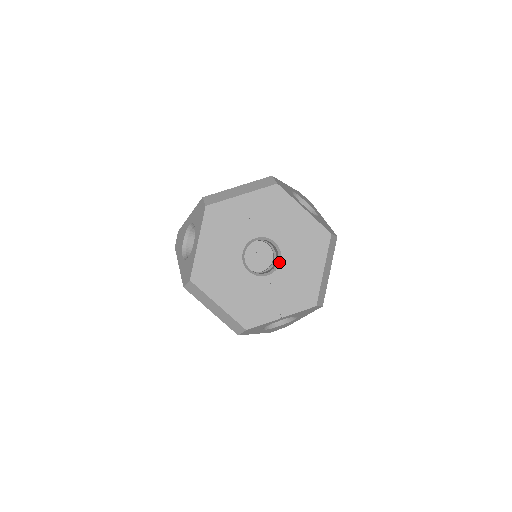
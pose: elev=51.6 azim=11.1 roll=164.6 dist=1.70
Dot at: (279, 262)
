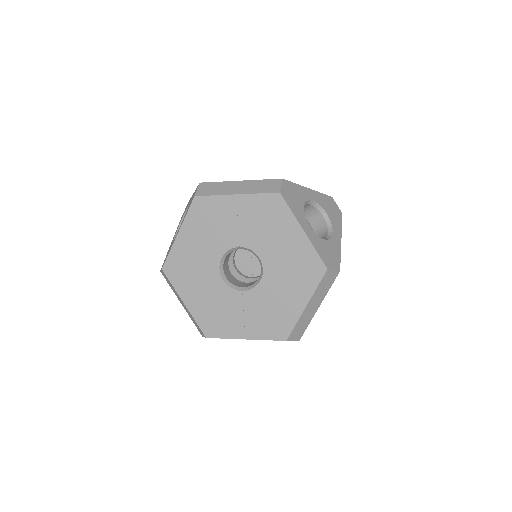
Dot at: (259, 281)
